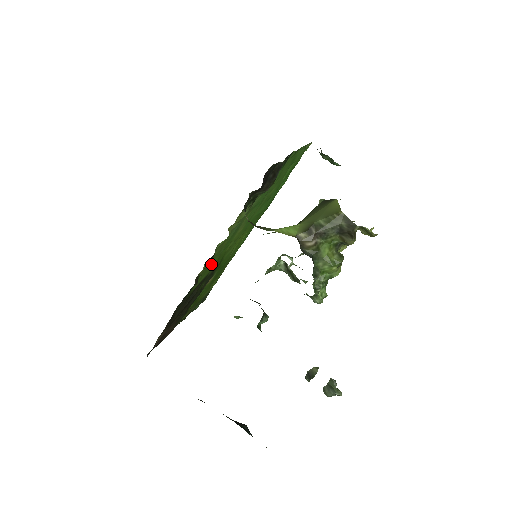
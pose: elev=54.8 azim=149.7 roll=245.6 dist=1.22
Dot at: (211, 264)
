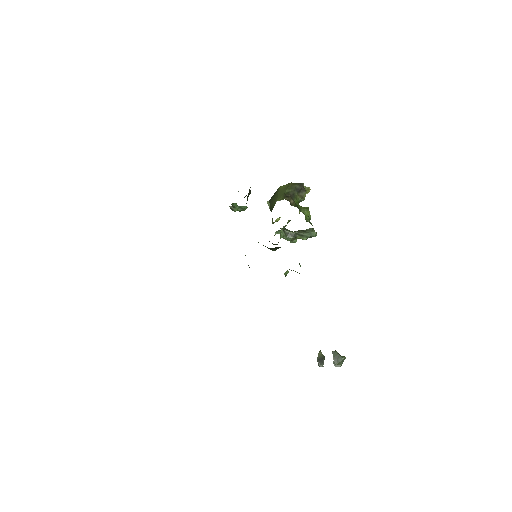
Dot at: occluded
